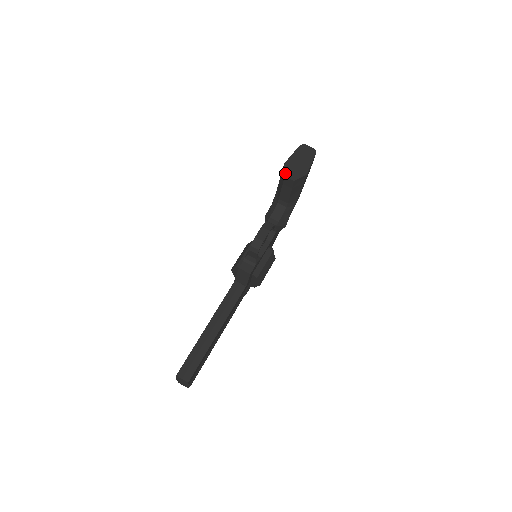
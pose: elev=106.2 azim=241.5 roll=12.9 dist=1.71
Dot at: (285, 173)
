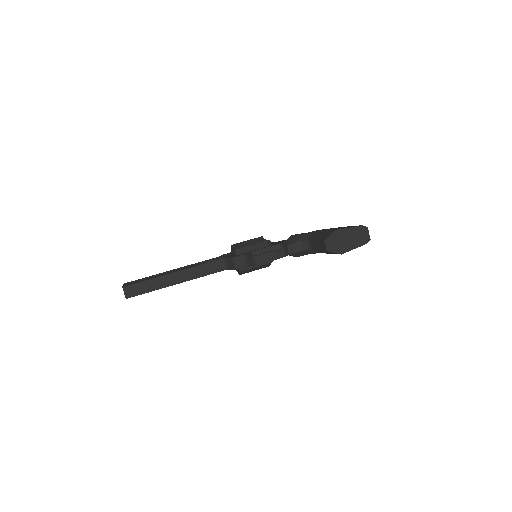
Dot at: (328, 239)
